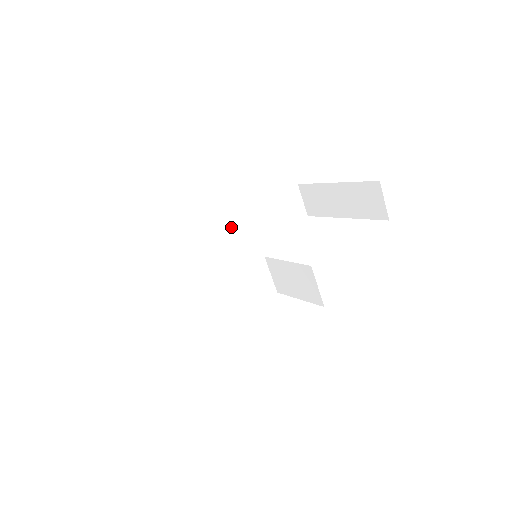
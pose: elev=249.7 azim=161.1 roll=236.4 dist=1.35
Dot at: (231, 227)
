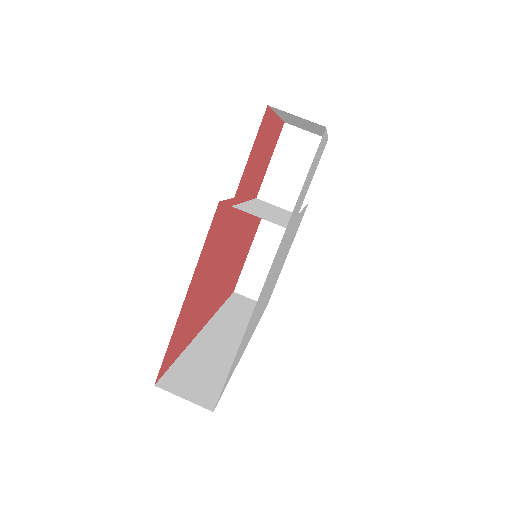
Dot at: (218, 325)
